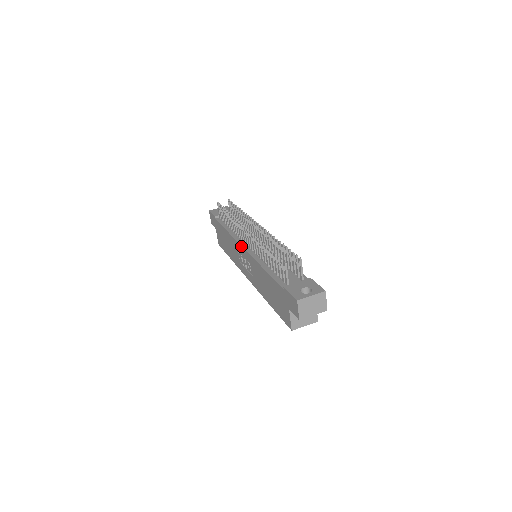
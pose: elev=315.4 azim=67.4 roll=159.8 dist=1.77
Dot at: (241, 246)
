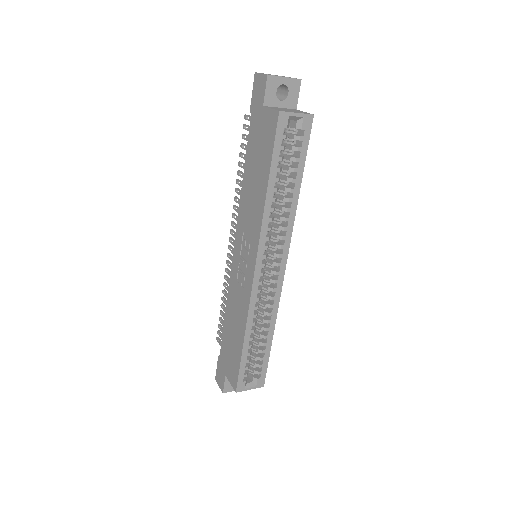
Dot at: (233, 255)
